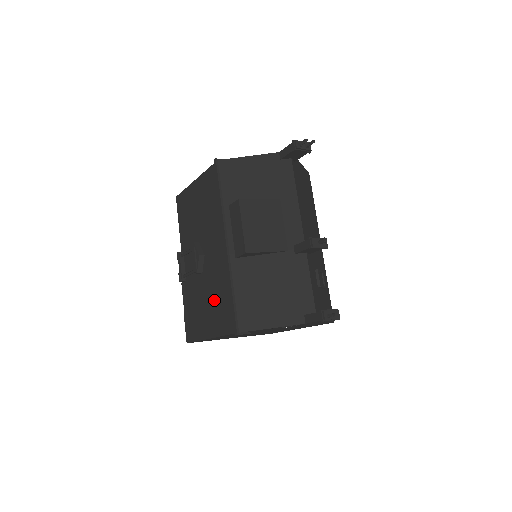
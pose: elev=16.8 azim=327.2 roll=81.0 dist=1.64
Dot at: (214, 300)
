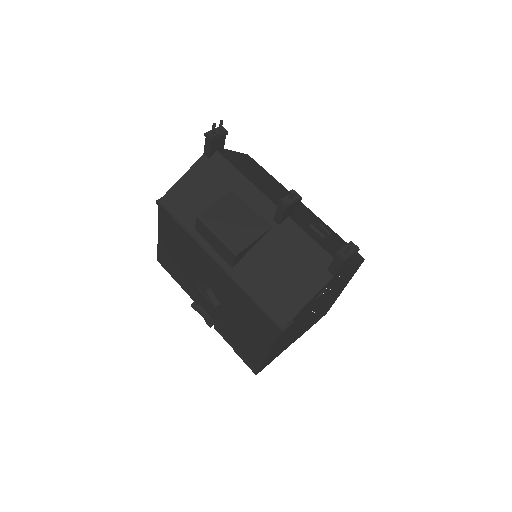
Dot at: (245, 319)
